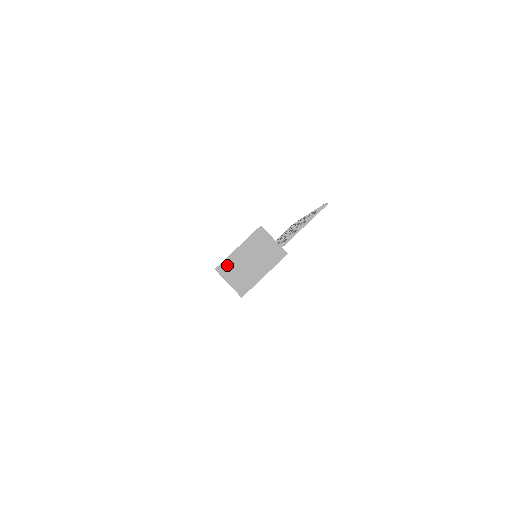
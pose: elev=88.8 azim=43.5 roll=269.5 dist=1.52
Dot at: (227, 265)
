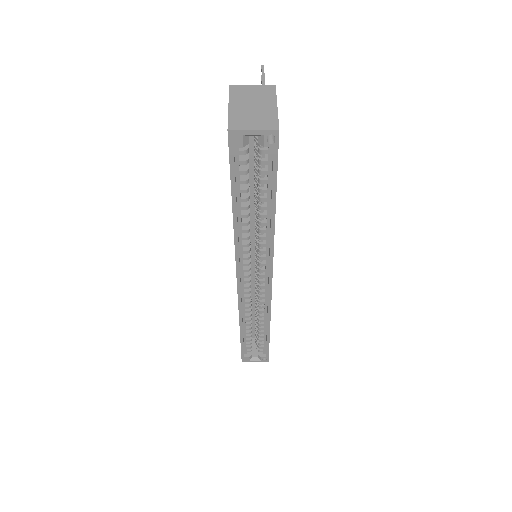
Dot at: (235, 121)
